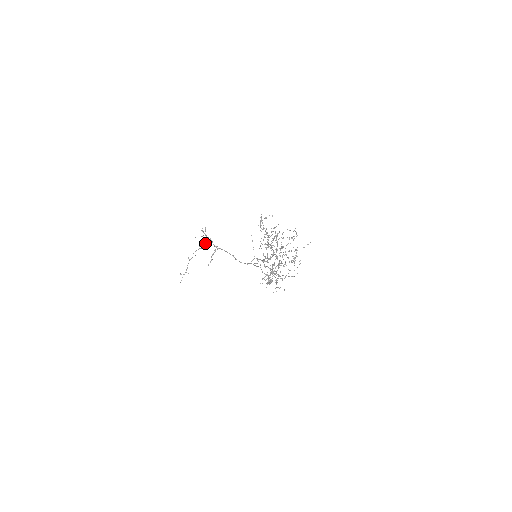
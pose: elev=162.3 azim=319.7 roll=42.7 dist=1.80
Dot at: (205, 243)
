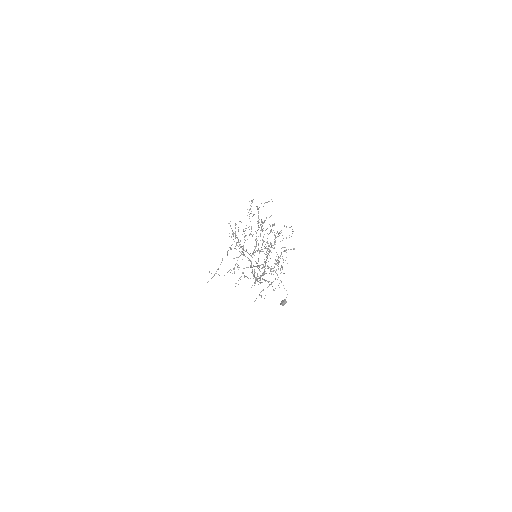
Dot at: (236, 243)
